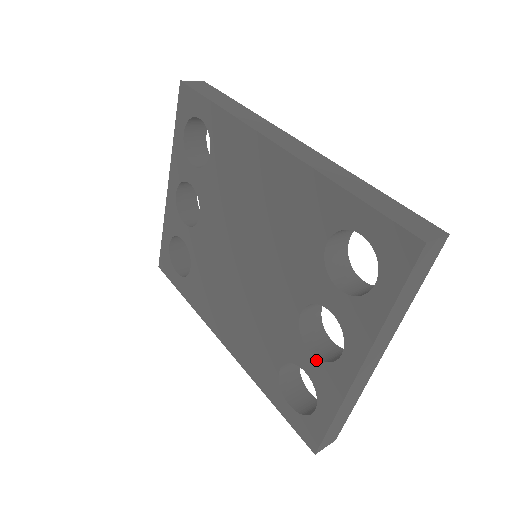
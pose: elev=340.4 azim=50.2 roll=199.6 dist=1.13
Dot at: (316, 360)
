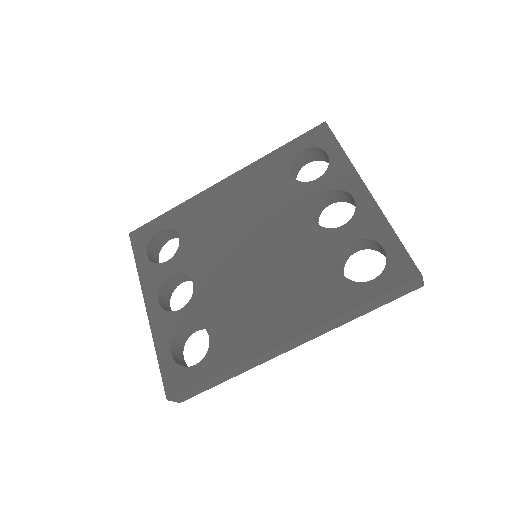
Dot at: (348, 224)
